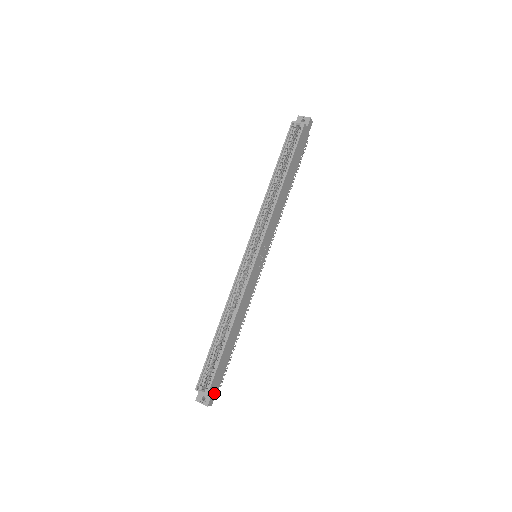
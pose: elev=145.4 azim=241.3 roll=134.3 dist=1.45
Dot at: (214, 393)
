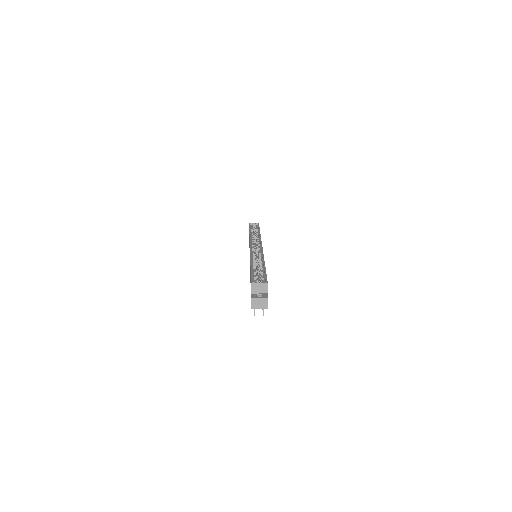
Dot at: occluded
